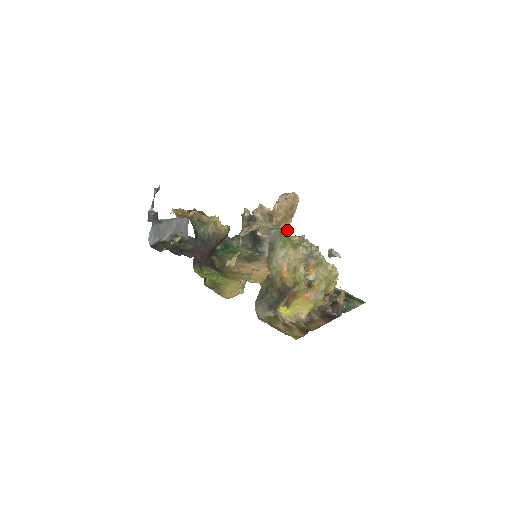
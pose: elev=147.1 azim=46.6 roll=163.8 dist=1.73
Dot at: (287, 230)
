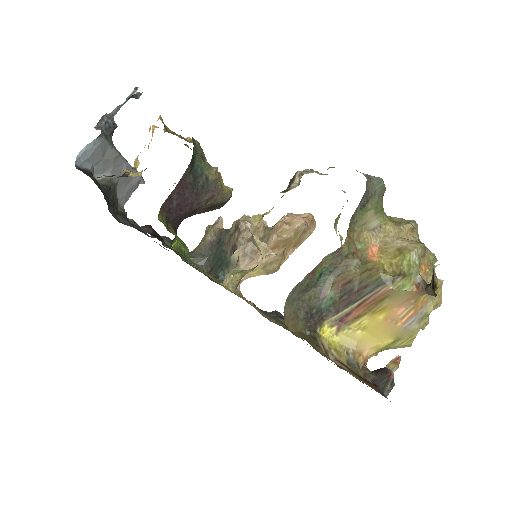
Dot at: (280, 263)
